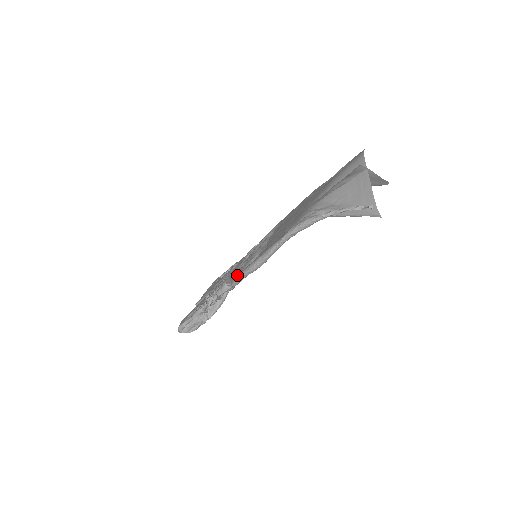
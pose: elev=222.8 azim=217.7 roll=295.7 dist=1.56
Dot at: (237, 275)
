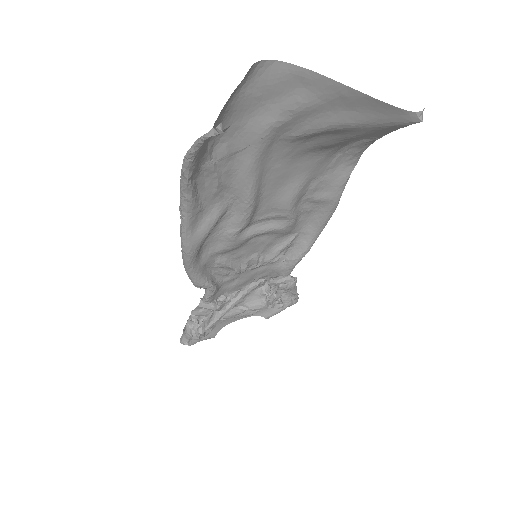
Dot at: occluded
